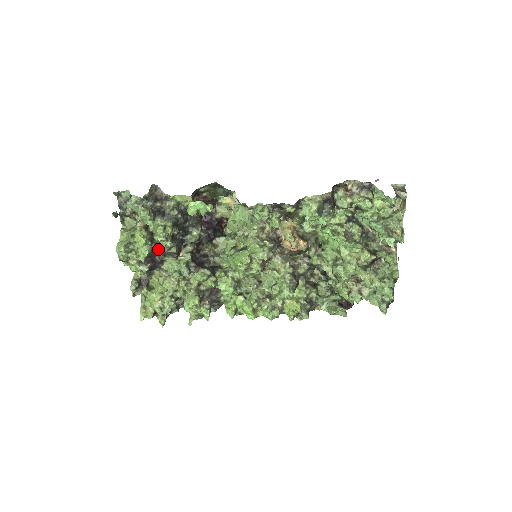
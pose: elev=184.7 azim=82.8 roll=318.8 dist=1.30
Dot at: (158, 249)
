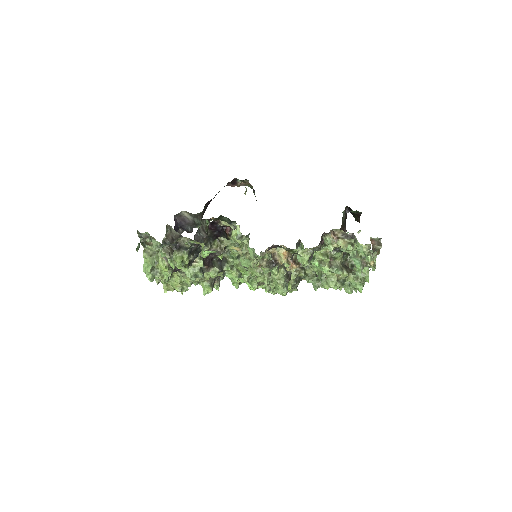
Dot at: (177, 268)
